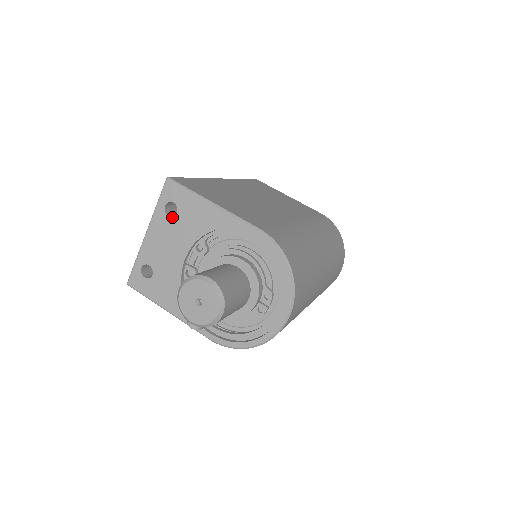
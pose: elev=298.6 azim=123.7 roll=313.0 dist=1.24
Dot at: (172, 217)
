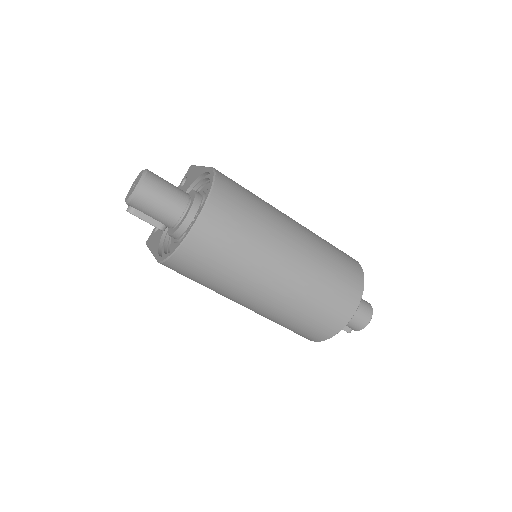
Dot at: (182, 186)
